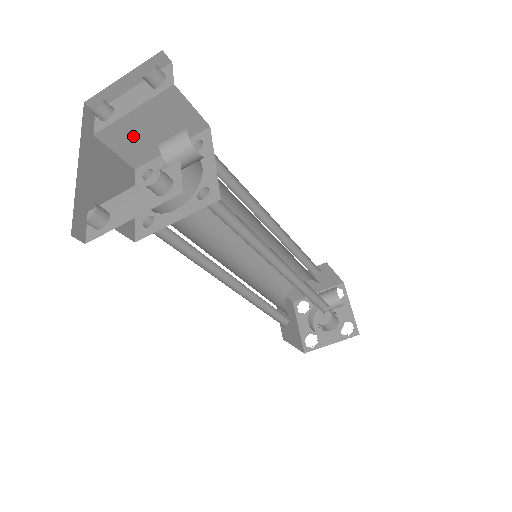
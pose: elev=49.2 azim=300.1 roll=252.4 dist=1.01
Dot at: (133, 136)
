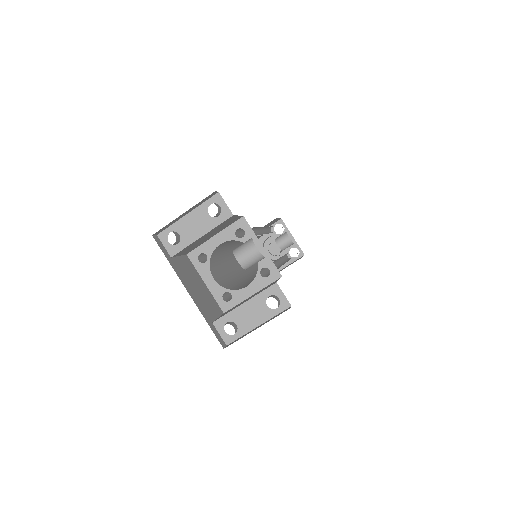
Dot at: (195, 244)
